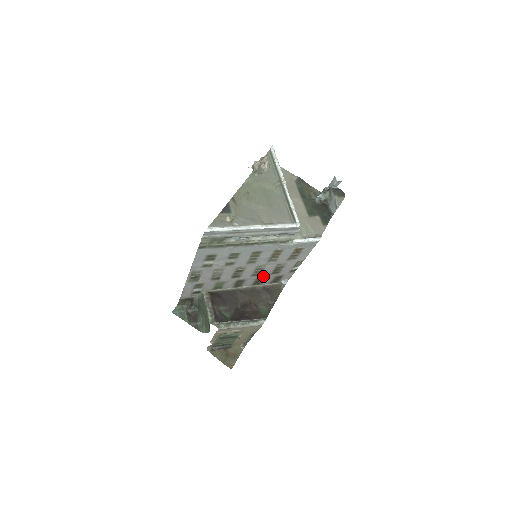
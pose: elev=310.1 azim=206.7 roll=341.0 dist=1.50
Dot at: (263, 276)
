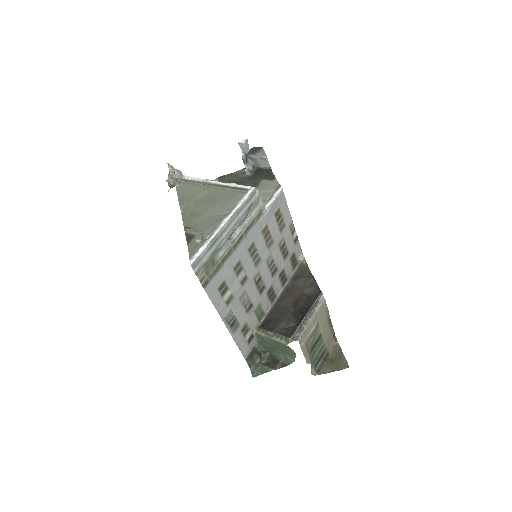
Dot at: (281, 268)
